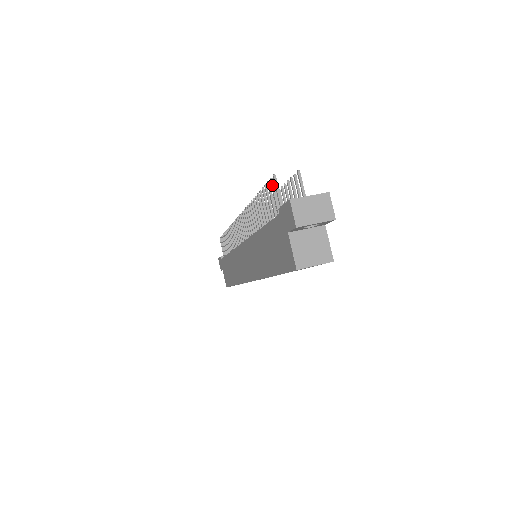
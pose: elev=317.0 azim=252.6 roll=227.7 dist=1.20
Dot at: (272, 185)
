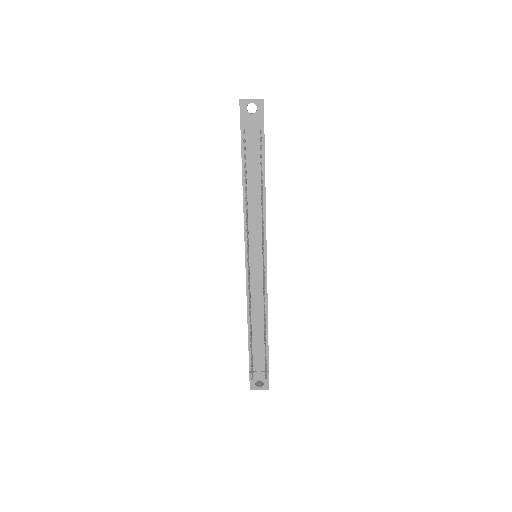
Dot at: (252, 372)
